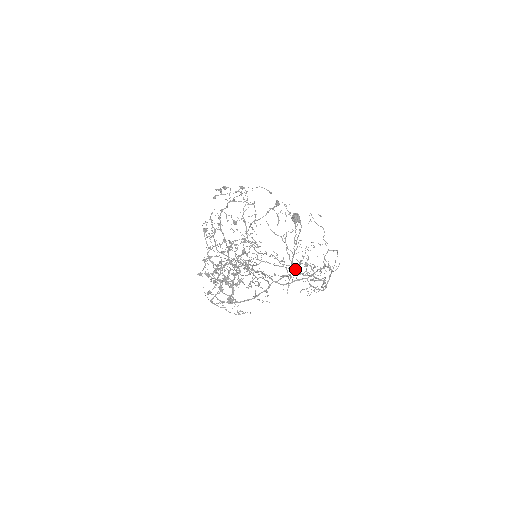
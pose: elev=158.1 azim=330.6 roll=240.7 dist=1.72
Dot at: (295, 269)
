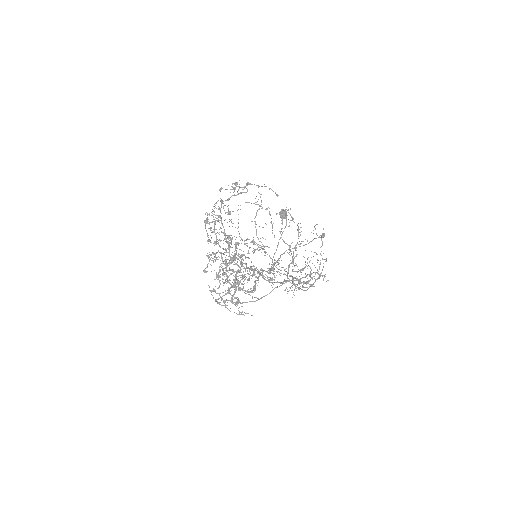
Dot at: occluded
